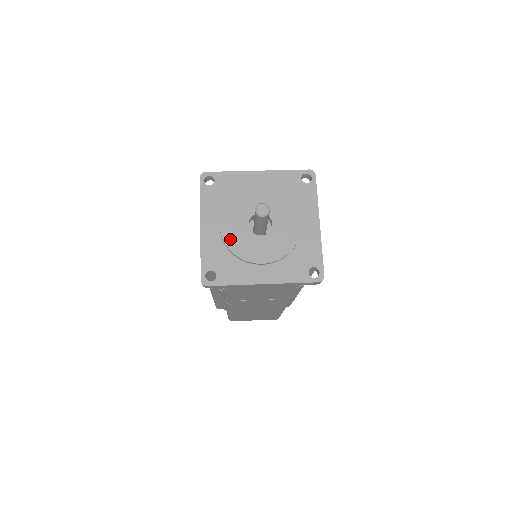
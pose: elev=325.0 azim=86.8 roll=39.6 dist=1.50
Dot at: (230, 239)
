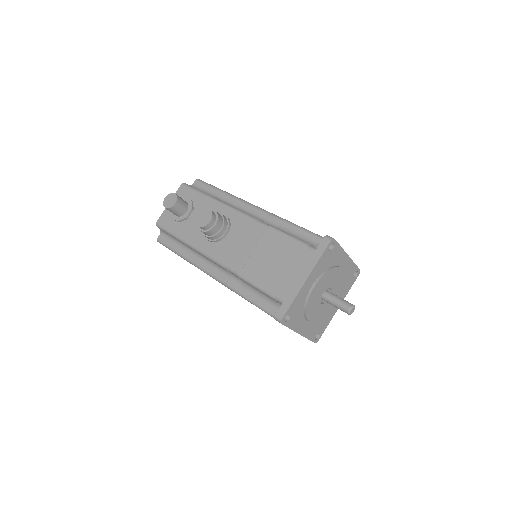
Dot at: (318, 319)
